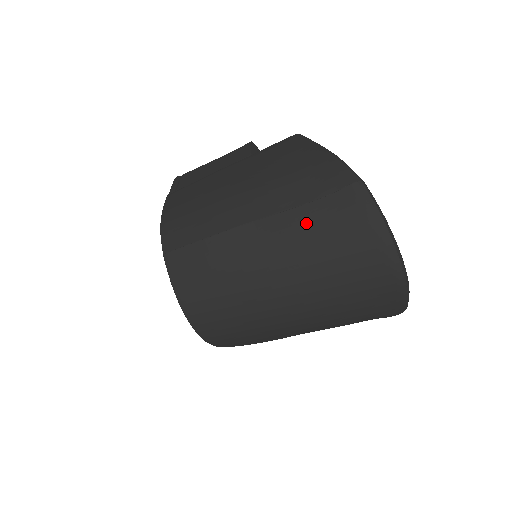
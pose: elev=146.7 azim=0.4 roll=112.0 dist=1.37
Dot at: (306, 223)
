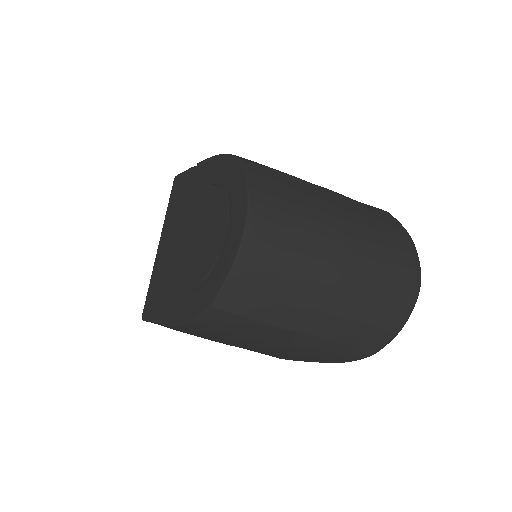
Dot at: (365, 211)
